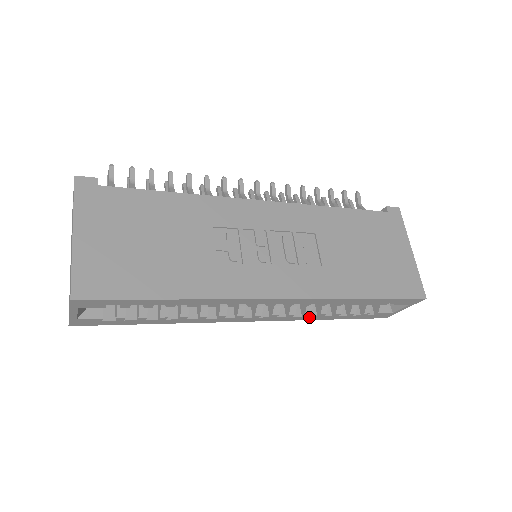
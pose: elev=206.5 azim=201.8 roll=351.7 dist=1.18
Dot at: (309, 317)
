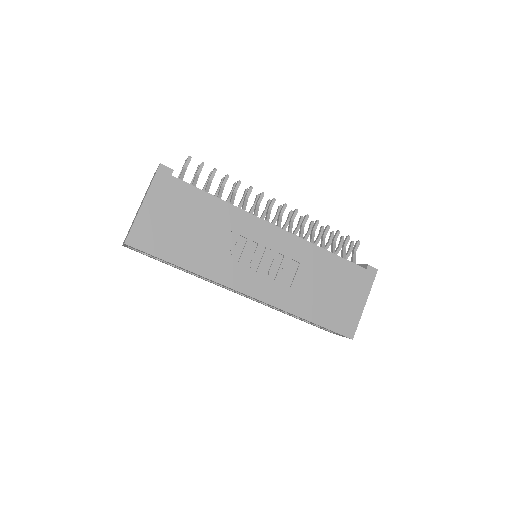
Dot at: (273, 308)
